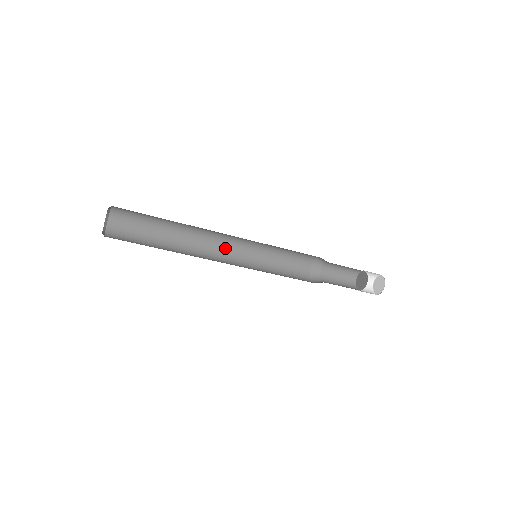
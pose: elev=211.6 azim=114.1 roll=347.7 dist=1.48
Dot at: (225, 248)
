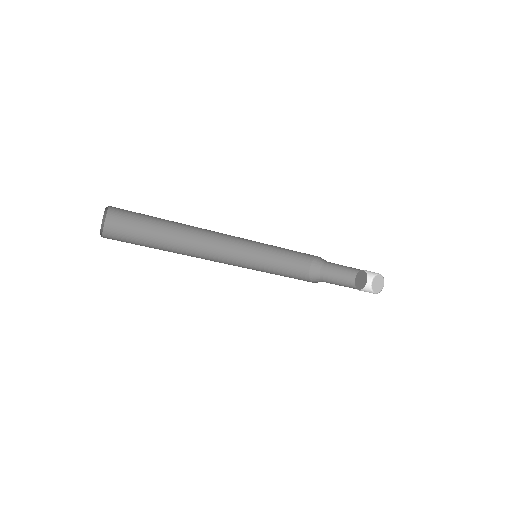
Dot at: (229, 237)
